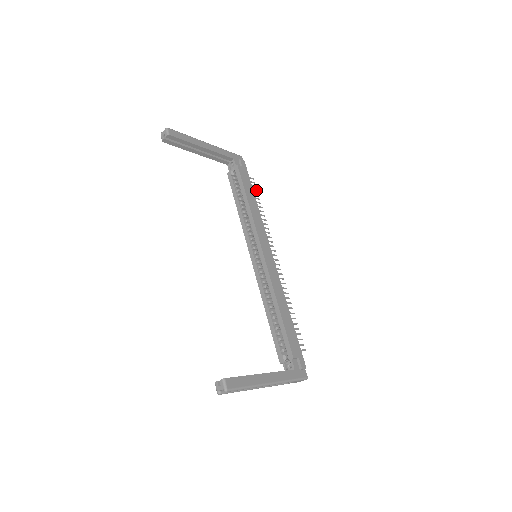
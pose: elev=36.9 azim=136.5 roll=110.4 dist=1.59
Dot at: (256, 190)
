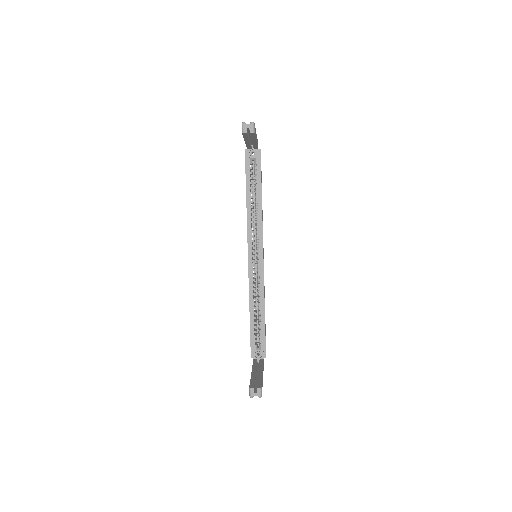
Dot at: occluded
